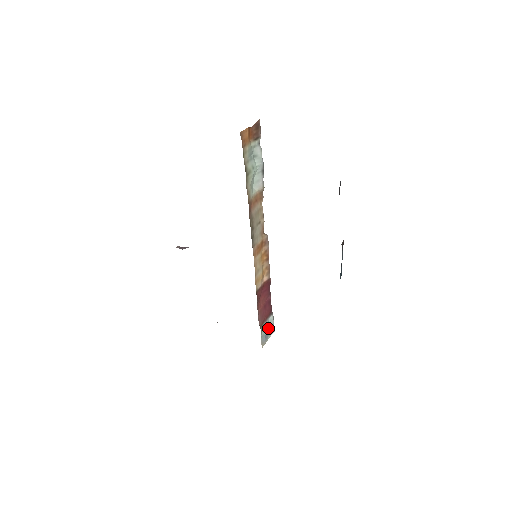
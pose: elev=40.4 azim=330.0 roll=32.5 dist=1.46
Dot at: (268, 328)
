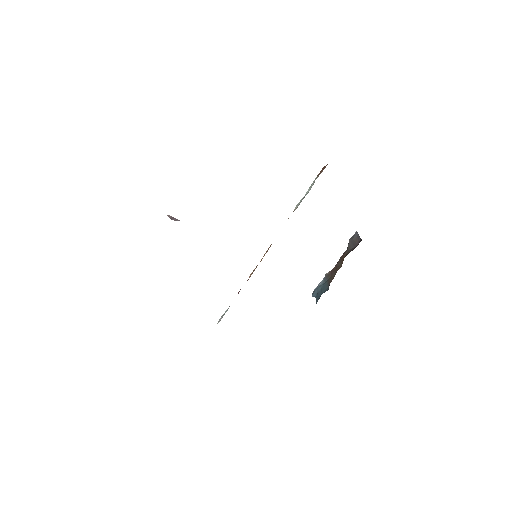
Dot at: (221, 316)
